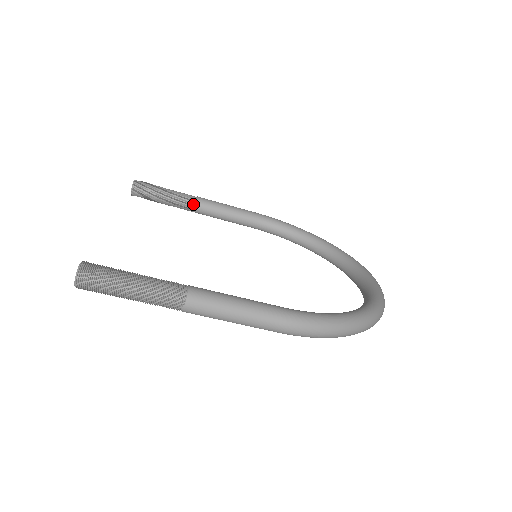
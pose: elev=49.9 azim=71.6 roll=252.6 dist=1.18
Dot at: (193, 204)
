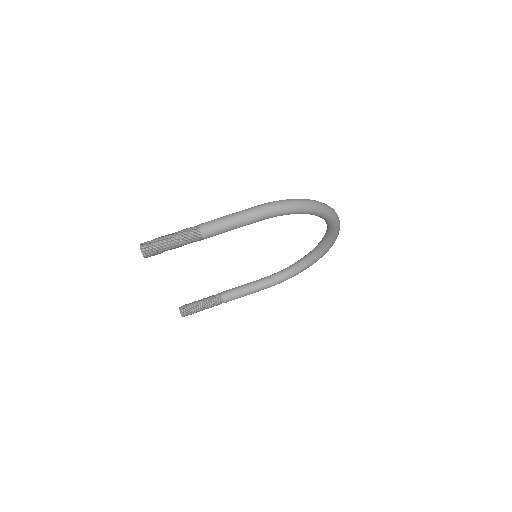
Dot at: (220, 295)
